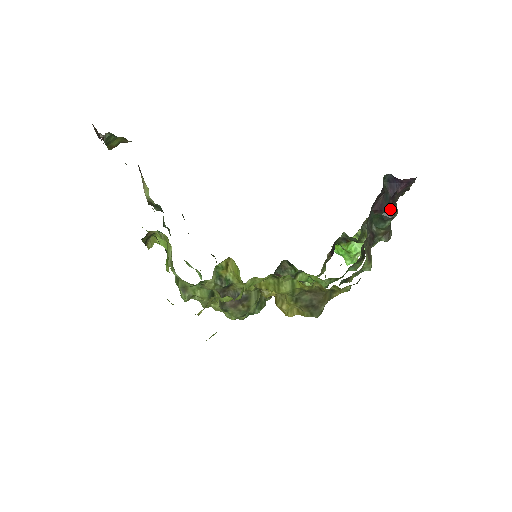
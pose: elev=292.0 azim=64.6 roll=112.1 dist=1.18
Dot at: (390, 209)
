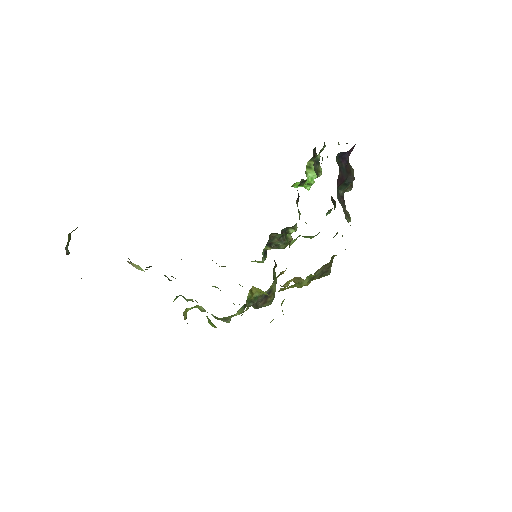
Dot at: (349, 175)
